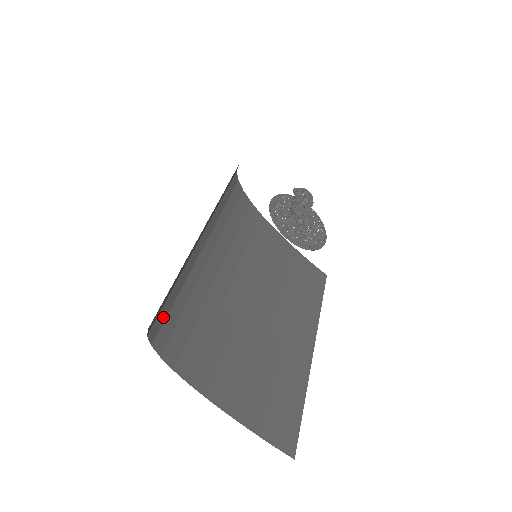
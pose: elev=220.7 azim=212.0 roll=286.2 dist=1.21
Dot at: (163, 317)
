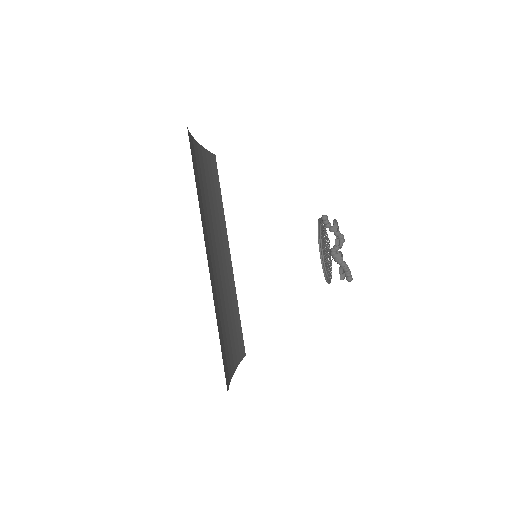
Dot at: occluded
